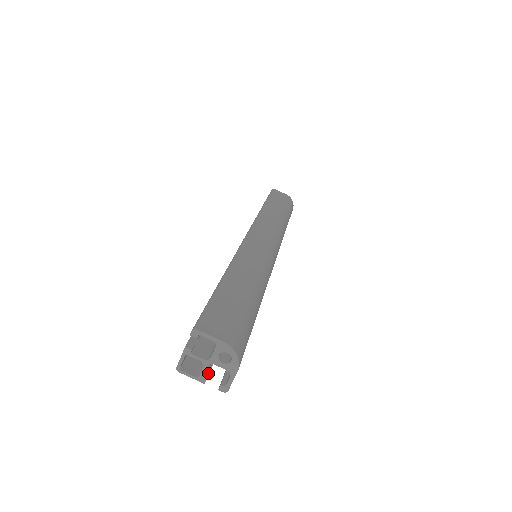
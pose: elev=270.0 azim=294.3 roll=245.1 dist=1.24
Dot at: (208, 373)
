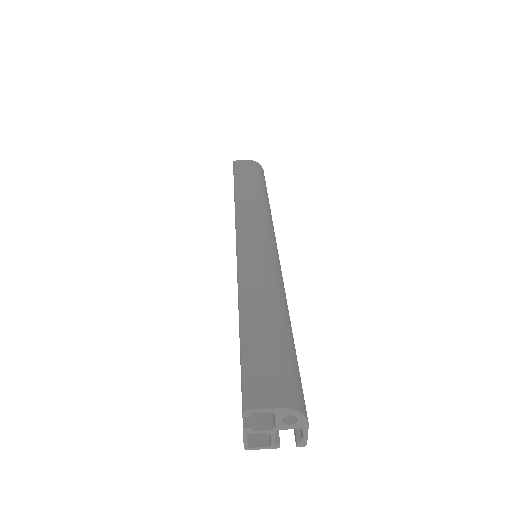
Dot at: (278, 435)
